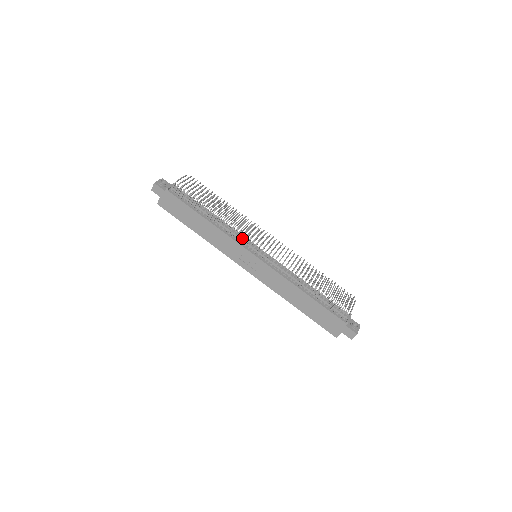
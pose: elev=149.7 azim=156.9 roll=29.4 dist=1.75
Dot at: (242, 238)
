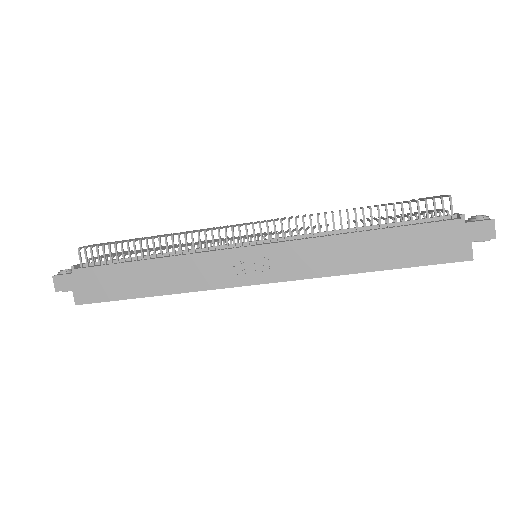
Dot at: (217, 246)
